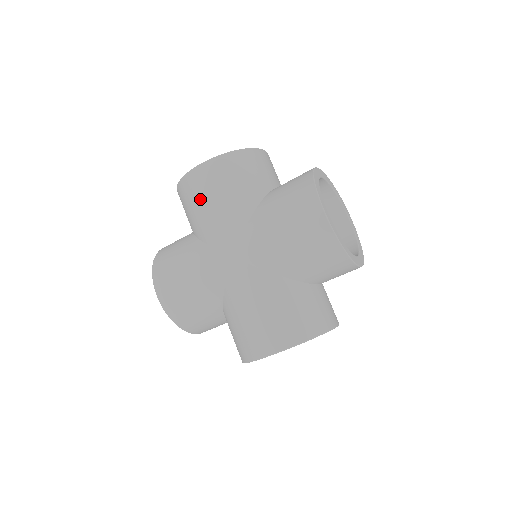
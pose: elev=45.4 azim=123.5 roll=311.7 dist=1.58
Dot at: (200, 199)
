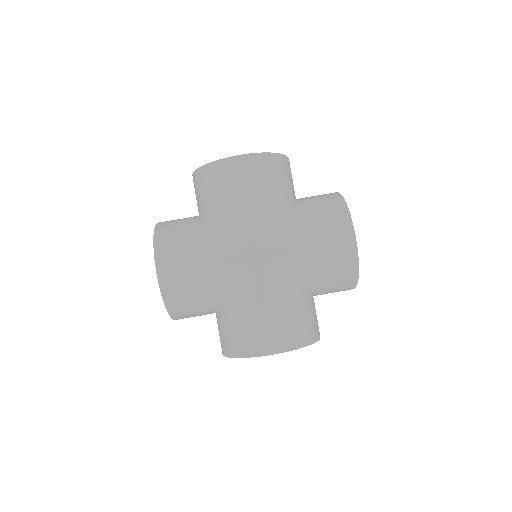
Dot at: (234, 188)
